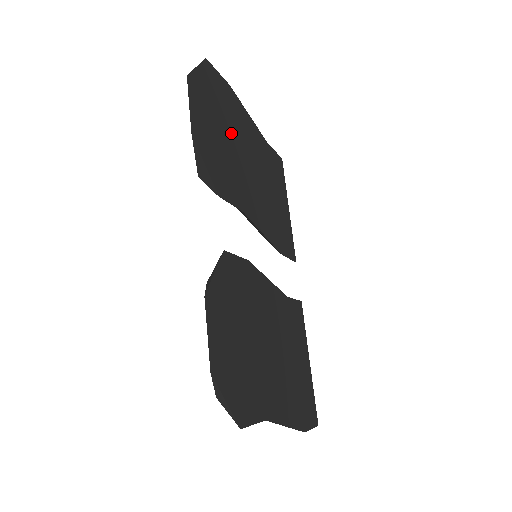
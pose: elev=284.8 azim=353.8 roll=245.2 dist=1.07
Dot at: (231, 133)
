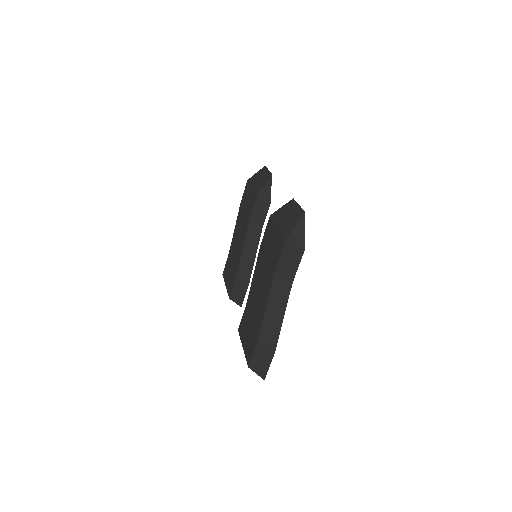
Dot at: occluded
